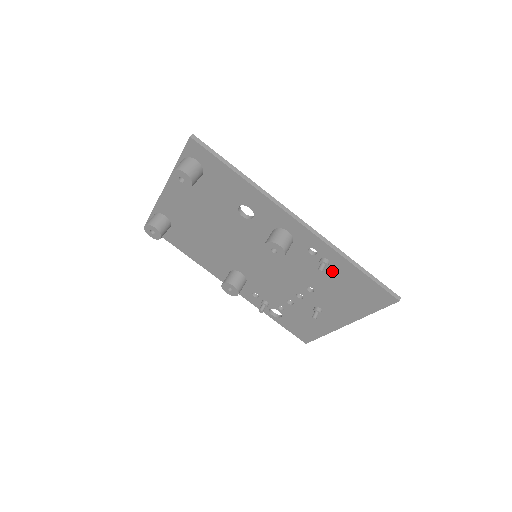
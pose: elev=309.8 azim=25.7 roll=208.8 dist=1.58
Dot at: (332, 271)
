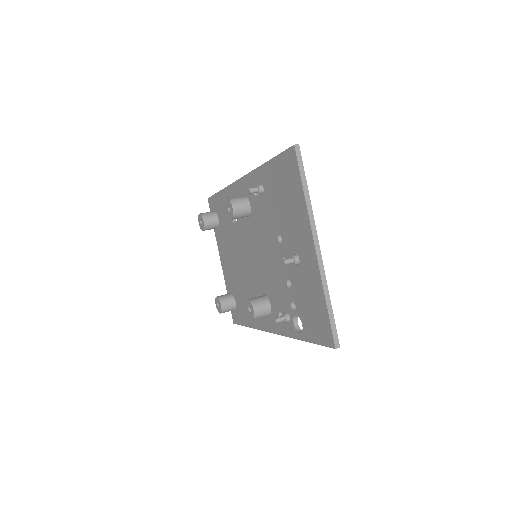
Dot at: (268, 192)
